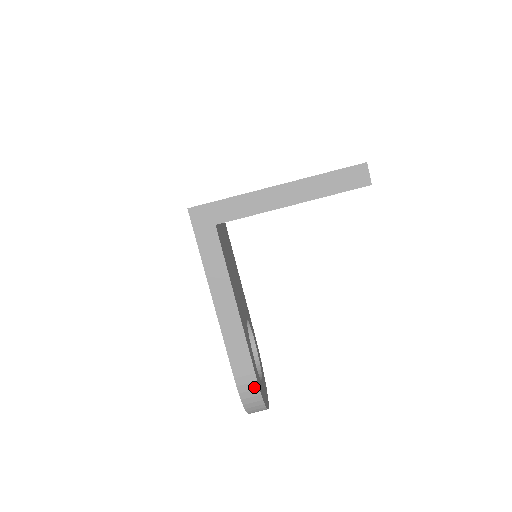
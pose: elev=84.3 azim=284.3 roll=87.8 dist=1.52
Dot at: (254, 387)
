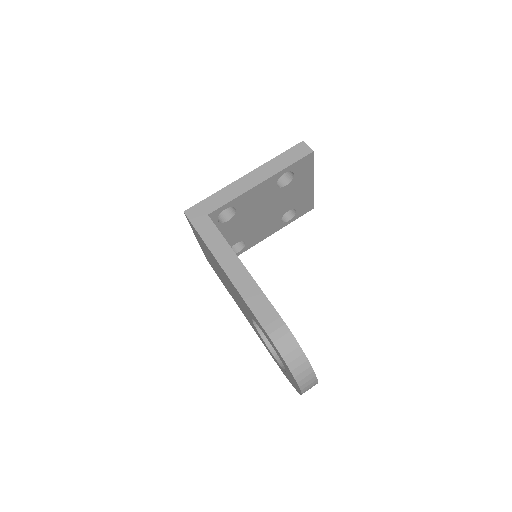
Dot at: (285, 331)
